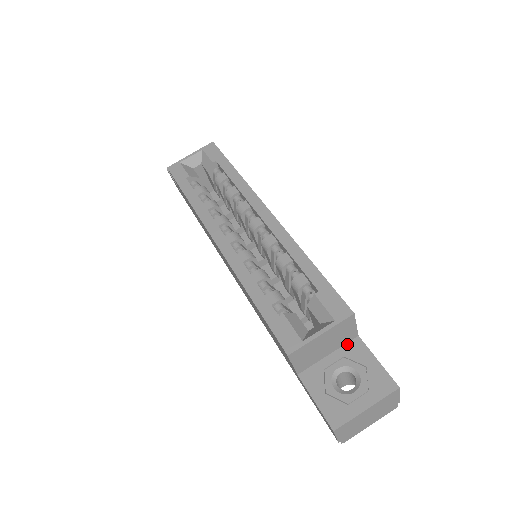
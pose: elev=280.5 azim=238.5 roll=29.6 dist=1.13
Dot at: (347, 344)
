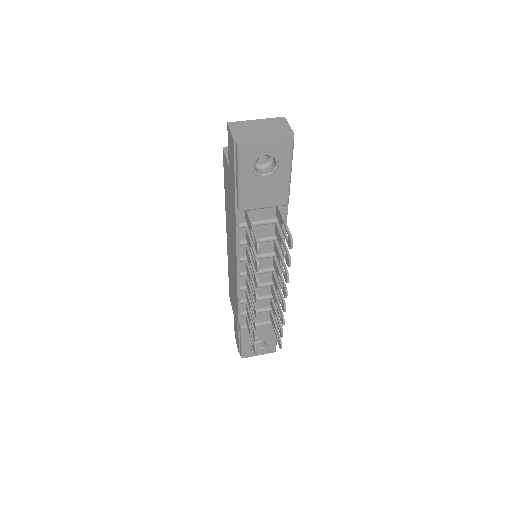
Dot at: occluded
